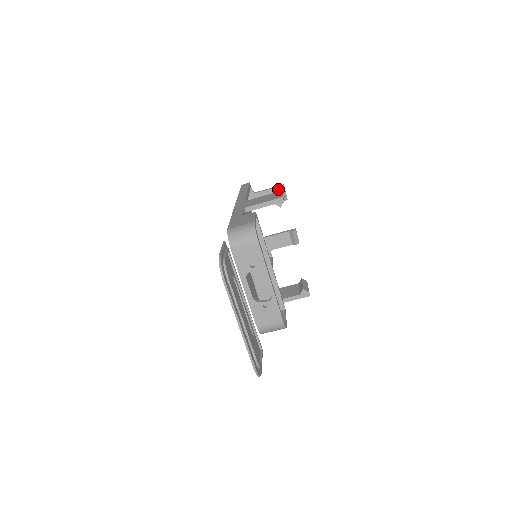
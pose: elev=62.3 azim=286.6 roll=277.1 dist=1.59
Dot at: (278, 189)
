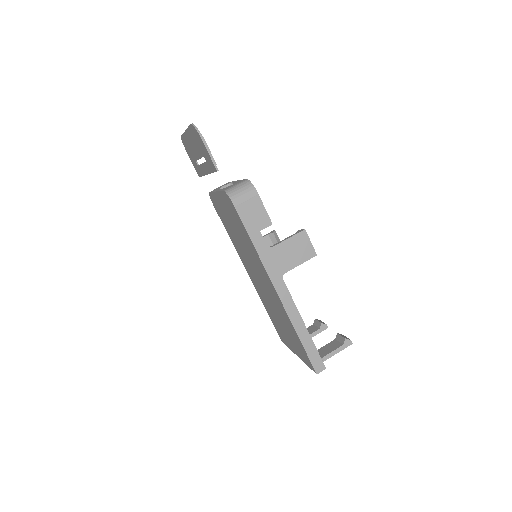
Dot at: (315, 323)
